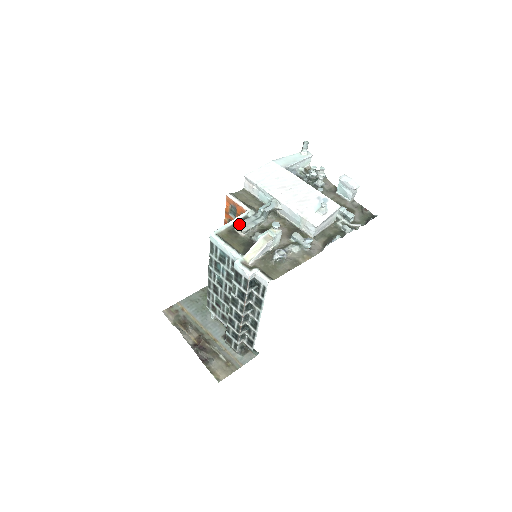
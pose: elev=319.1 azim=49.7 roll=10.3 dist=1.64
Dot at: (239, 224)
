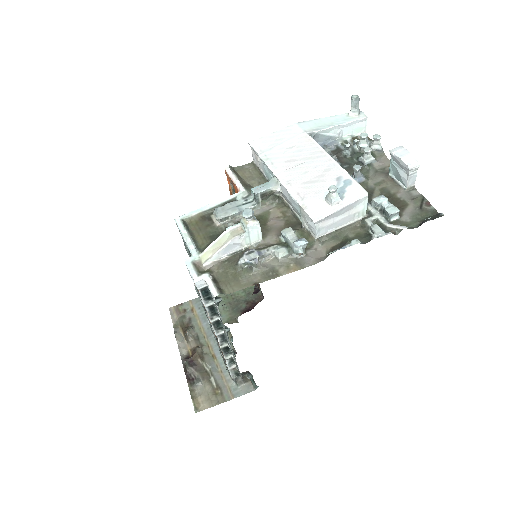
Dot at: (216, 208)
